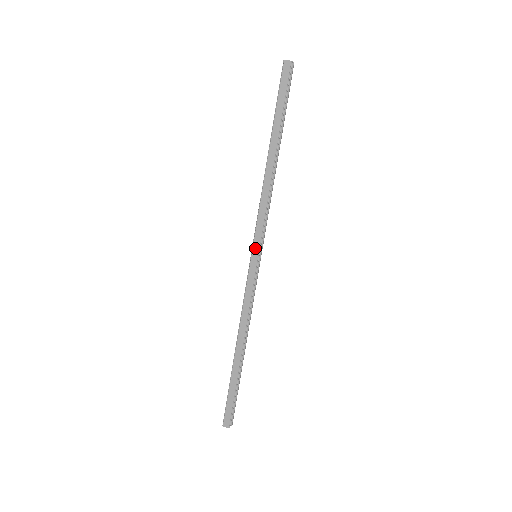
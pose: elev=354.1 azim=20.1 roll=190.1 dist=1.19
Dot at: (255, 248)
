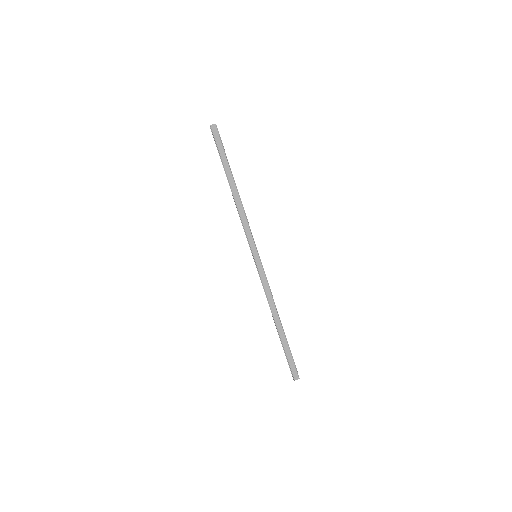
Dot at: (254, 251)
